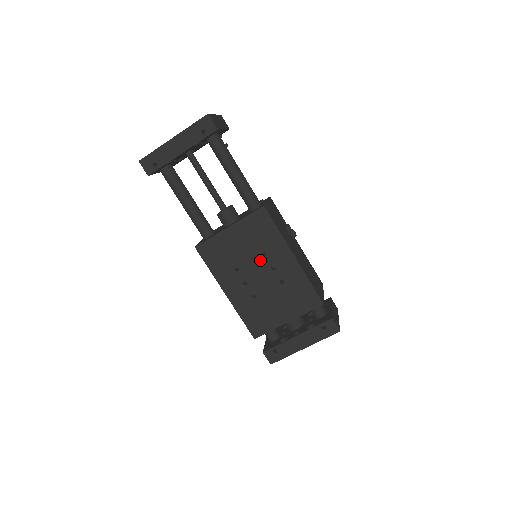
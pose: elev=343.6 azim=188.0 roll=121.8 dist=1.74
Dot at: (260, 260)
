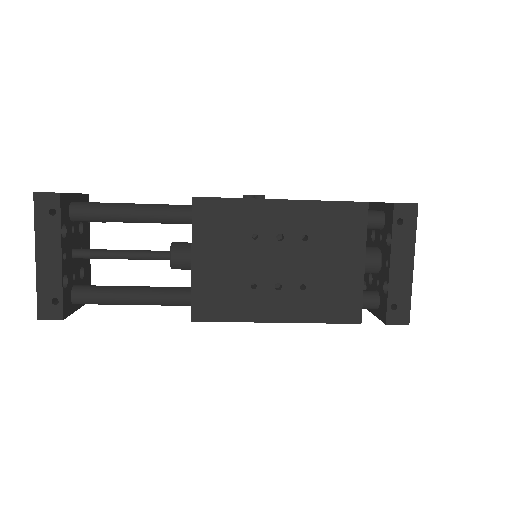
Dot at: (259, 247)
